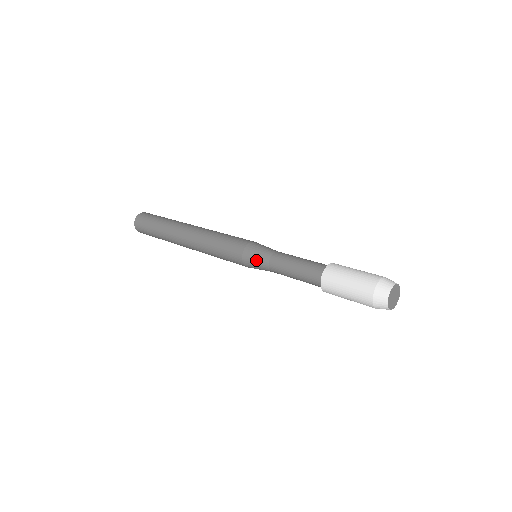
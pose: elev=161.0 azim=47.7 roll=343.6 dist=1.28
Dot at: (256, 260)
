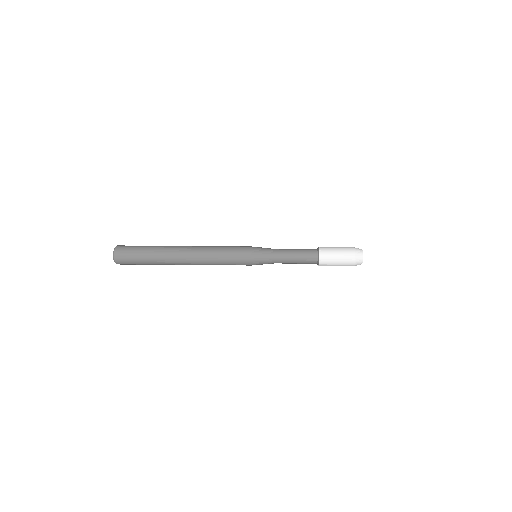
Dot at: occluded
